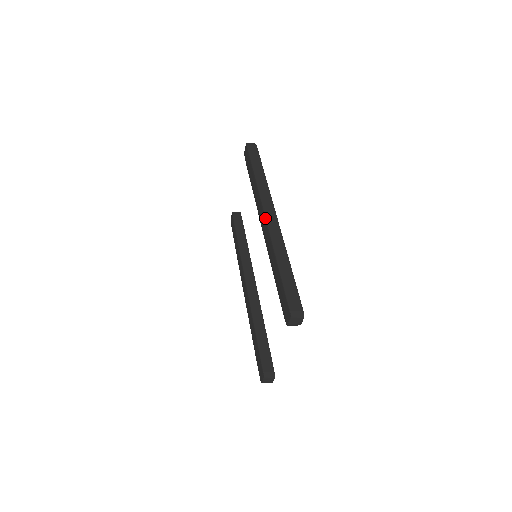
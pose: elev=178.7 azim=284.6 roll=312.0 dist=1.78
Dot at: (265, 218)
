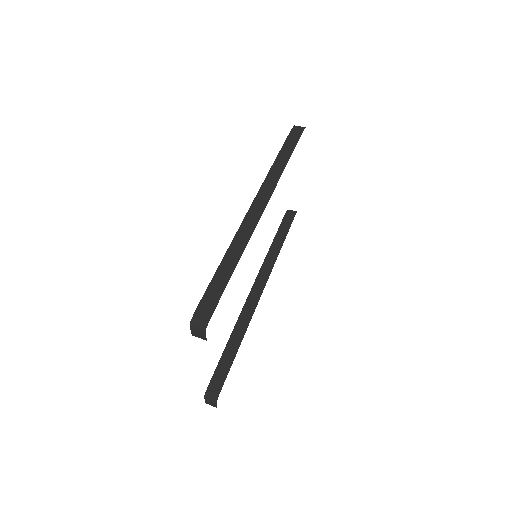
Dot at: occluded
